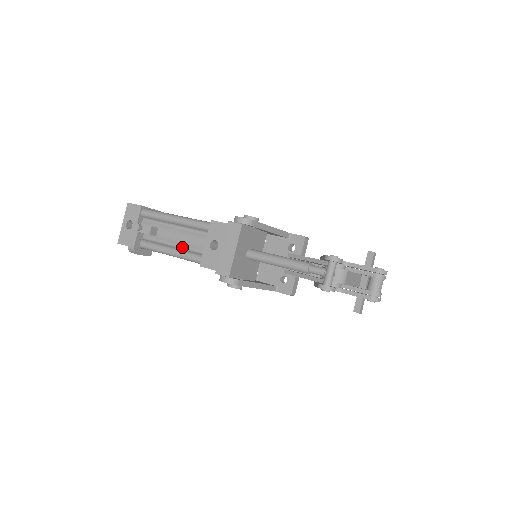
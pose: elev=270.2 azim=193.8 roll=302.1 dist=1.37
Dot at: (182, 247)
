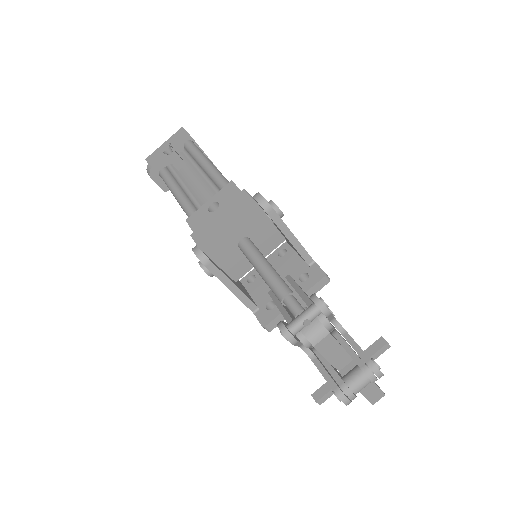
Dot at: (190, 195)
